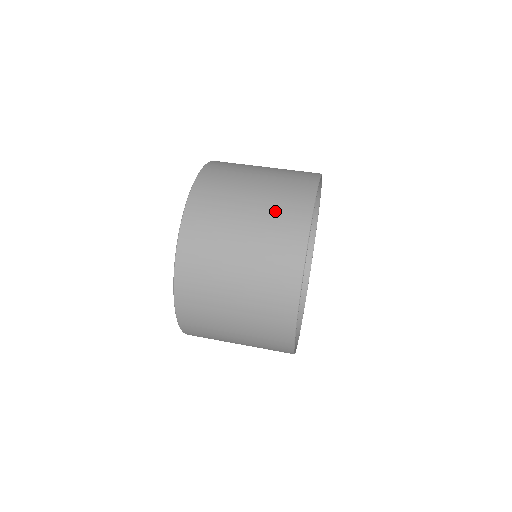
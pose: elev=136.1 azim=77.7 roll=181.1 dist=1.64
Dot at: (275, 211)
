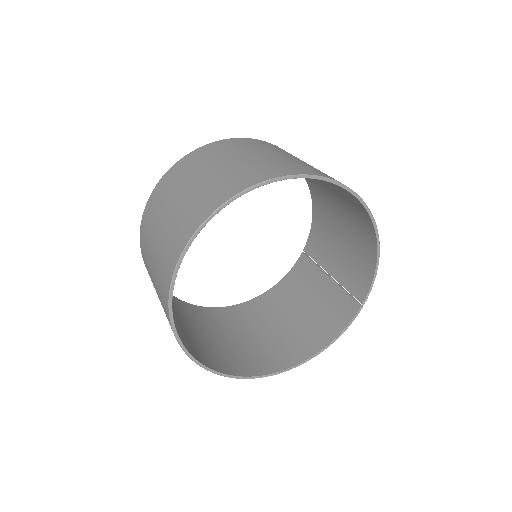
Dot at: (285, 162)
